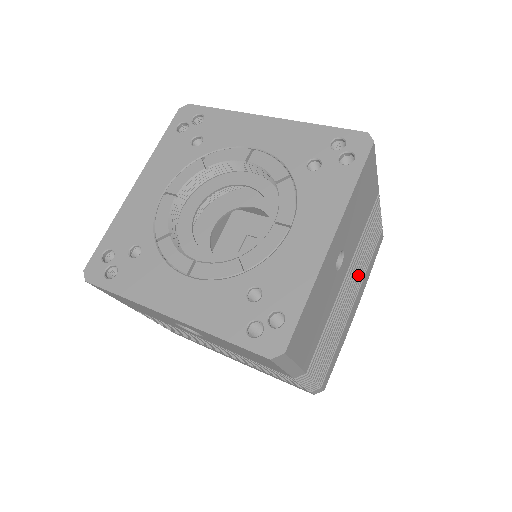
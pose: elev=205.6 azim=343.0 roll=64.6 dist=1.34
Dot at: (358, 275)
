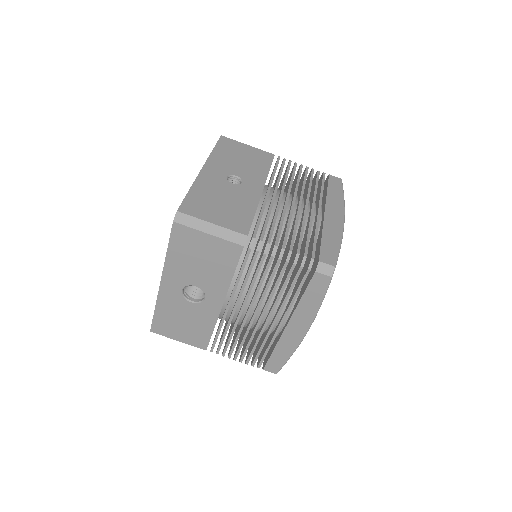
Dot at: (307, 196)
